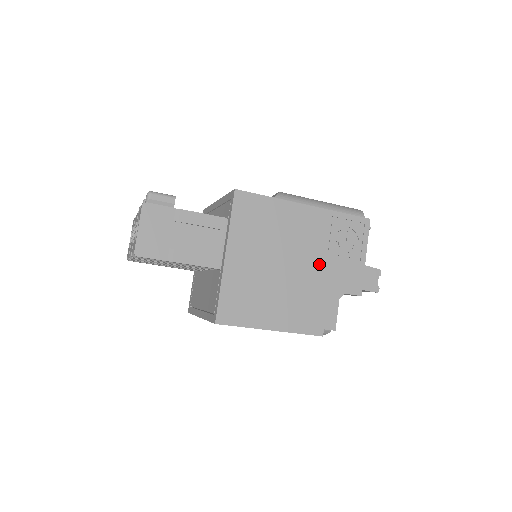
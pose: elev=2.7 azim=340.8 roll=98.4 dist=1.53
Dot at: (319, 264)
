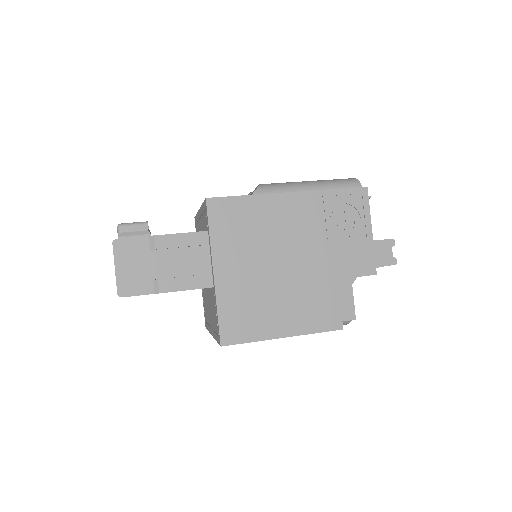
Dot at: (320, 253)
